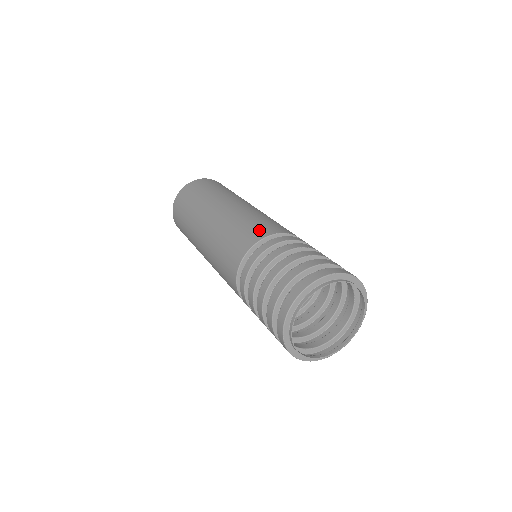
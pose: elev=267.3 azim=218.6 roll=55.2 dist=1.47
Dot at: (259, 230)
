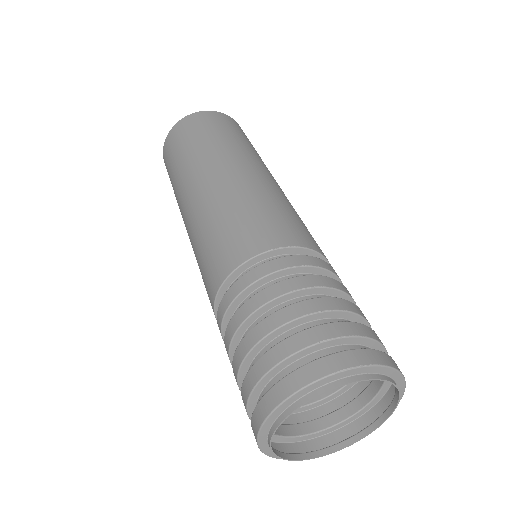
Dot at: (245, 240)
